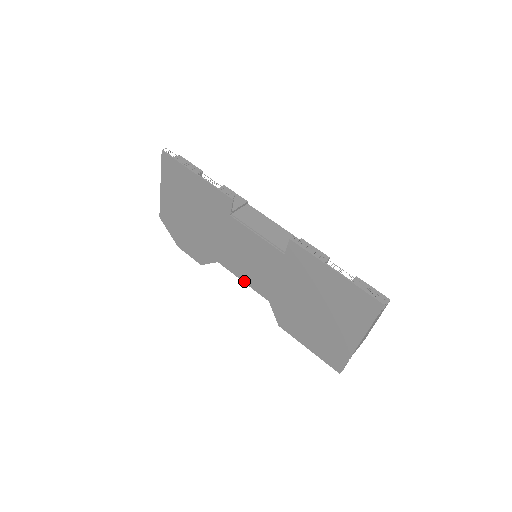
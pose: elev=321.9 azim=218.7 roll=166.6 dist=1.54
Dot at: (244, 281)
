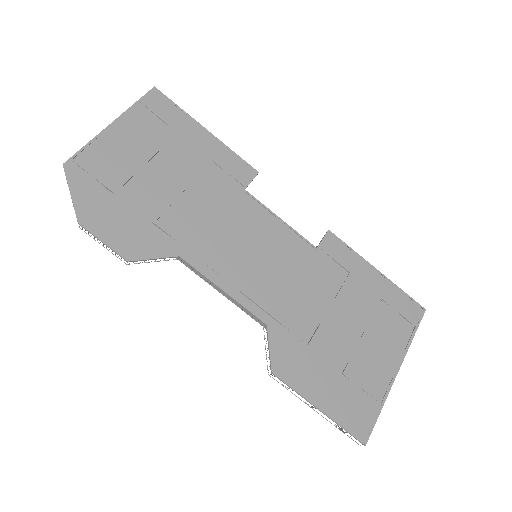
Dot at: (227, 290)
